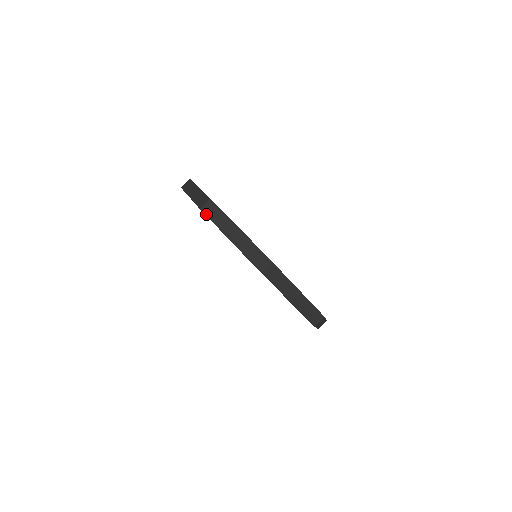
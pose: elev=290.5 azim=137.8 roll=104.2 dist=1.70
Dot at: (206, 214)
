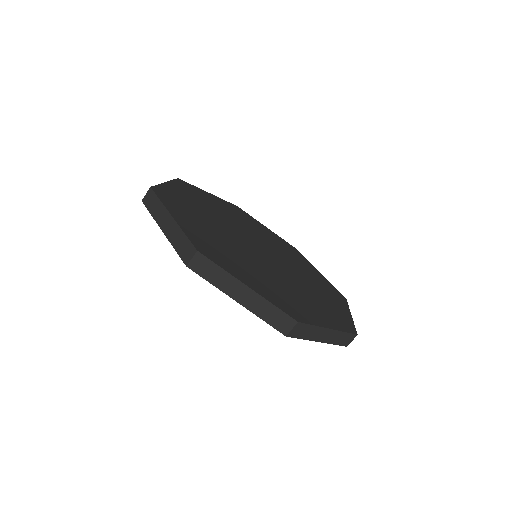
Dot at: (197, 272)
